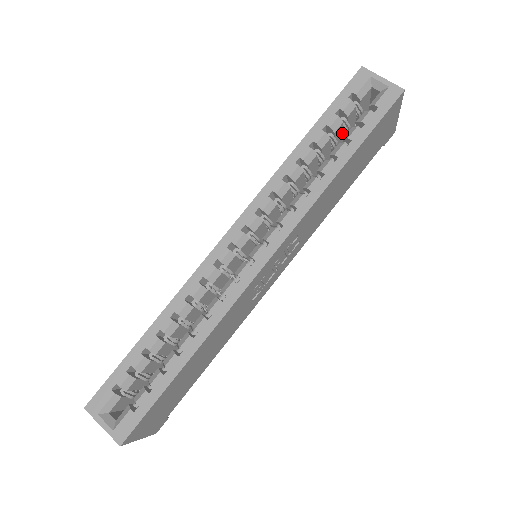
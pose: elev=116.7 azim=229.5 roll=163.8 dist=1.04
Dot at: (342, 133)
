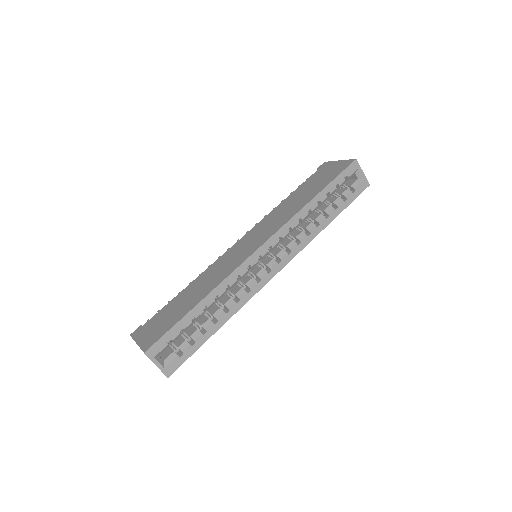
Dot at: occluded
